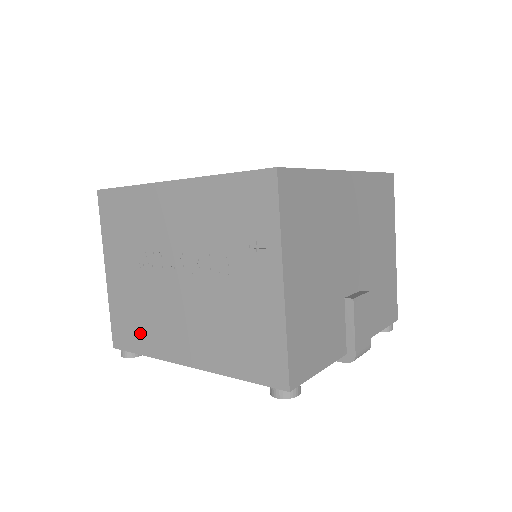
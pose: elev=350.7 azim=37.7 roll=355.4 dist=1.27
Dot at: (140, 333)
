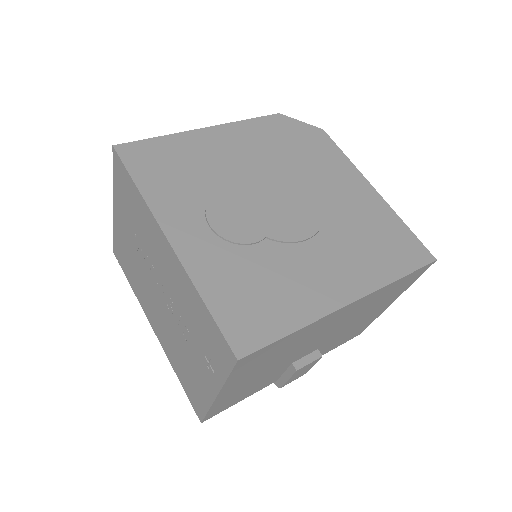
Dot at: (130, 274)
